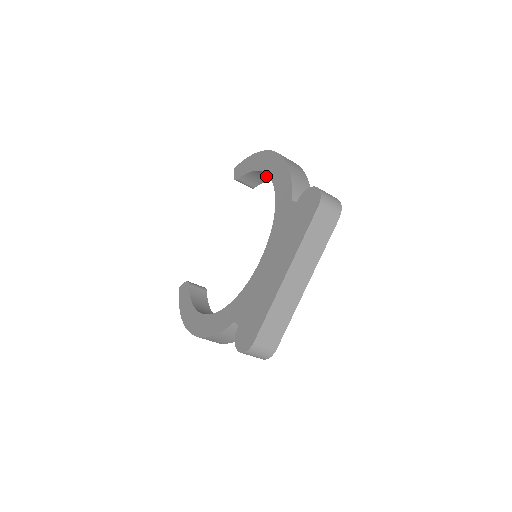
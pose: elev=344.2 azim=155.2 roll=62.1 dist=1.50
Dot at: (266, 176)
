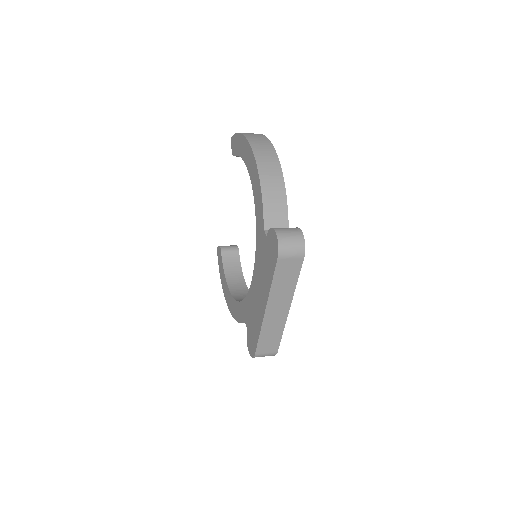
Dot at: occluded
